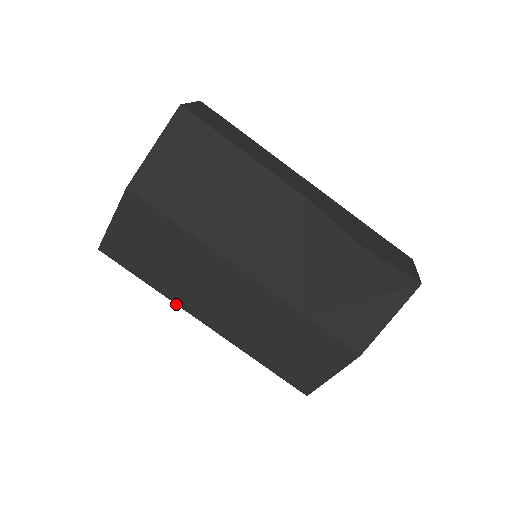
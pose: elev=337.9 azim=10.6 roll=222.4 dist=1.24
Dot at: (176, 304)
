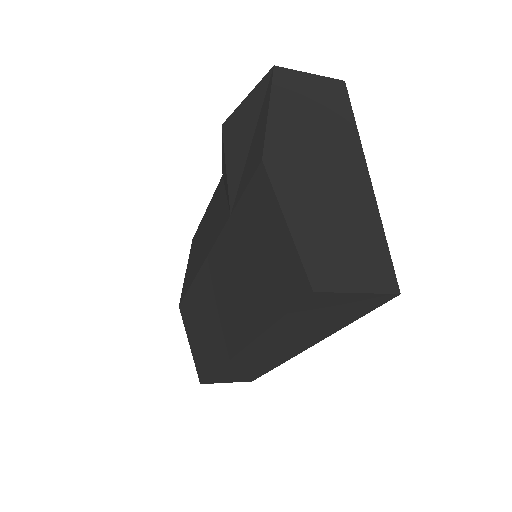
Dot at: (226, 363)
